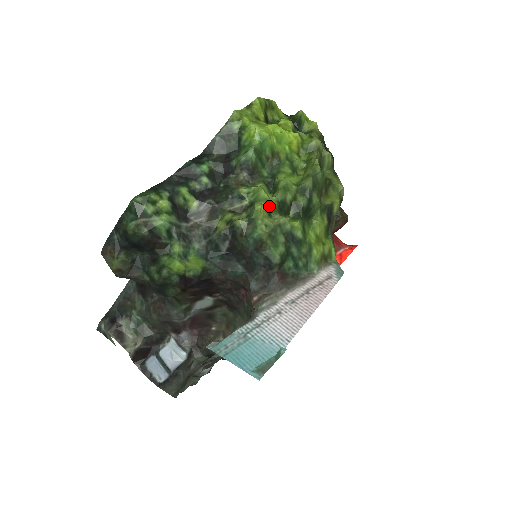
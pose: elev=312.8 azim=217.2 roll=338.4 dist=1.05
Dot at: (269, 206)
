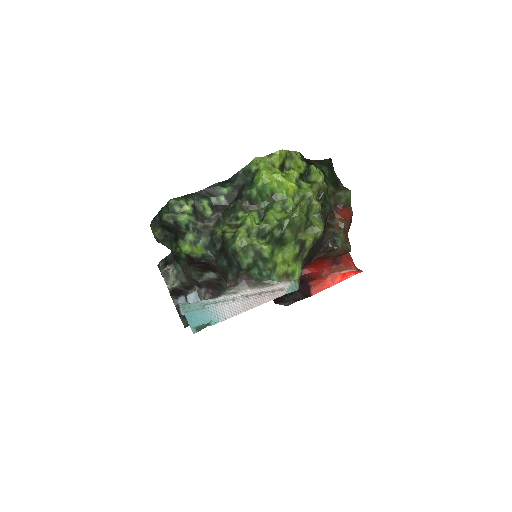
Dot at: (250, 230)
